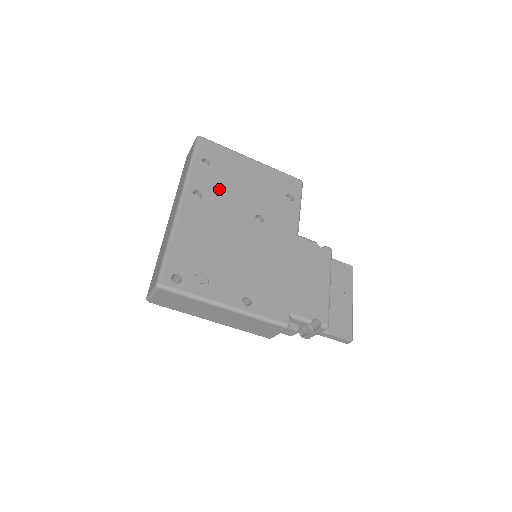
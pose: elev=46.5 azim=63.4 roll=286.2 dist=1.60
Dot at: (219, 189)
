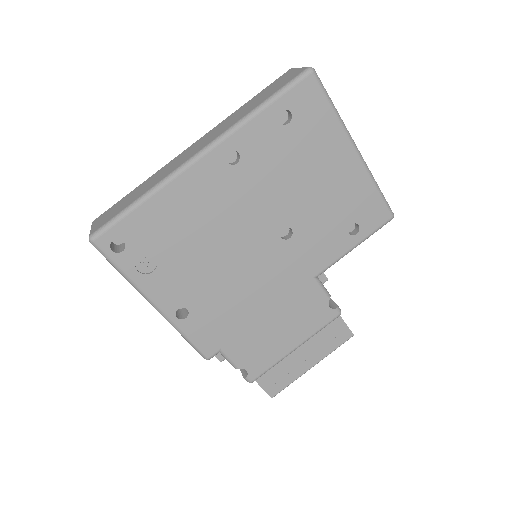
Dot at: (269, 166)
